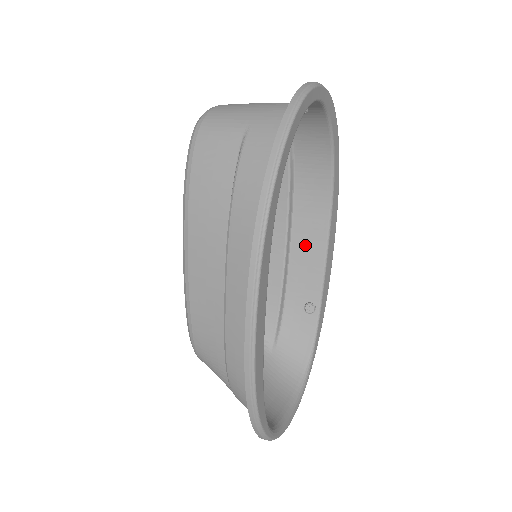
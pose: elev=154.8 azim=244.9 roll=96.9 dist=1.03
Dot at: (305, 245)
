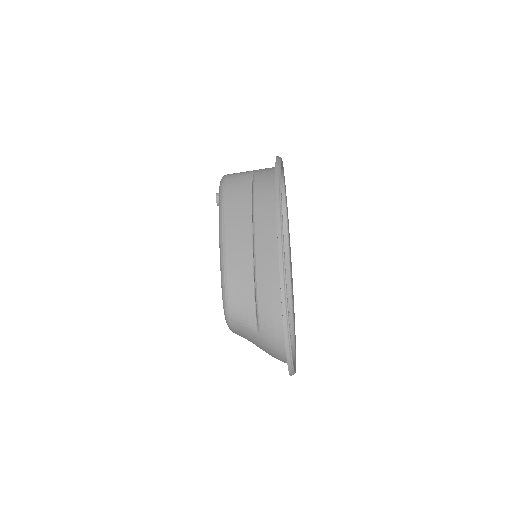
Dot at: occluded
